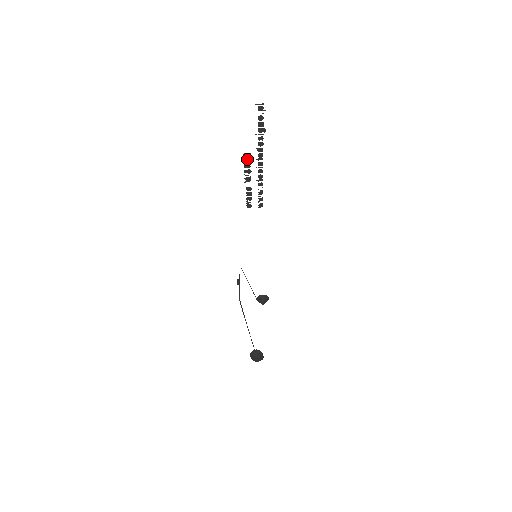
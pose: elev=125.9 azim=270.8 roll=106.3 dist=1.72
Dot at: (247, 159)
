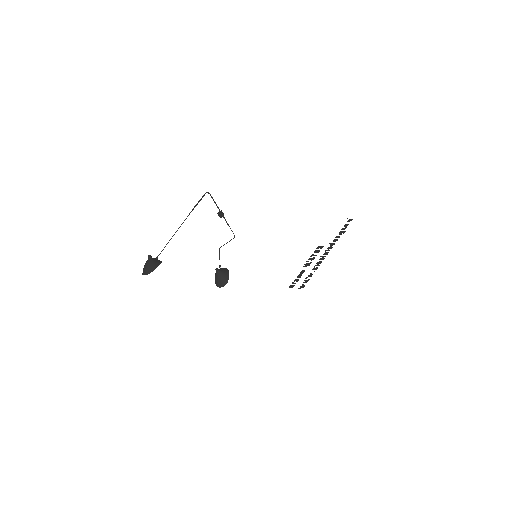
Dot at: (317, 251)
